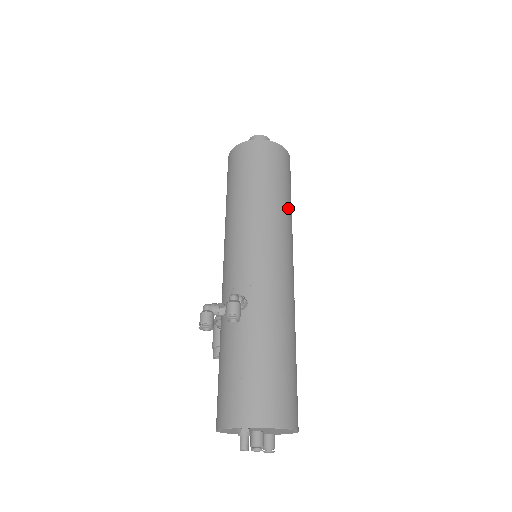
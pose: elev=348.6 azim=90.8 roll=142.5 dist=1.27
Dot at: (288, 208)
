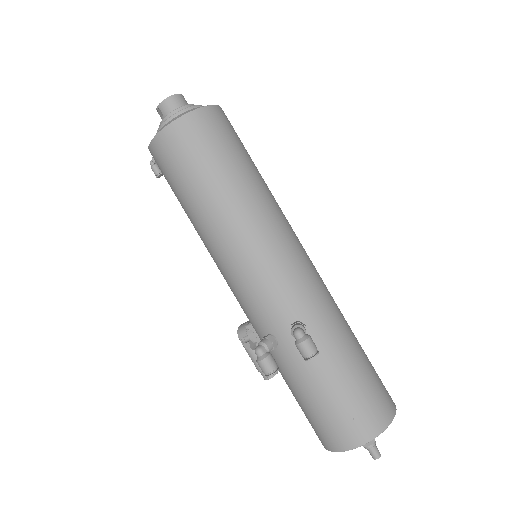
Dot at: (266, 186)
